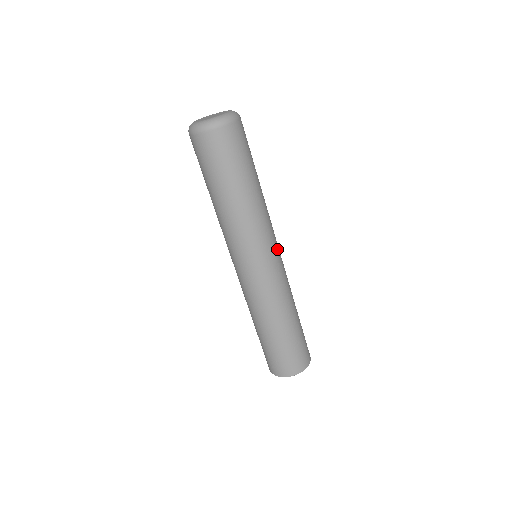
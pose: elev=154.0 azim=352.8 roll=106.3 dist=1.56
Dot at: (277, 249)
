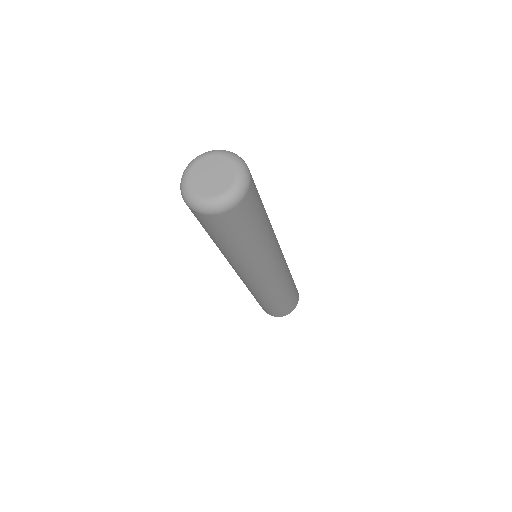
Dot at: (273, 270)
